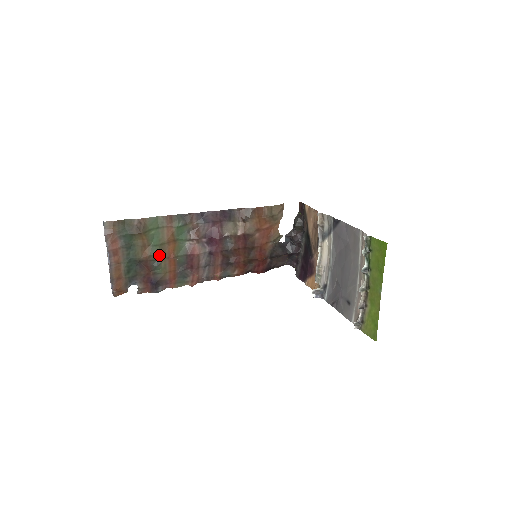
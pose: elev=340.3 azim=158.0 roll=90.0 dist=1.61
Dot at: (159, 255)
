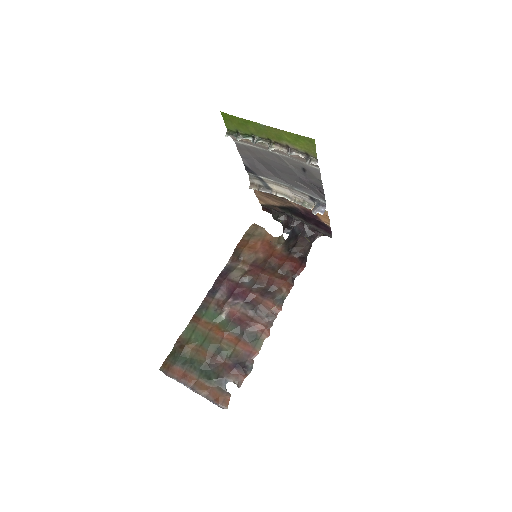
Dot at: (213, 344)
